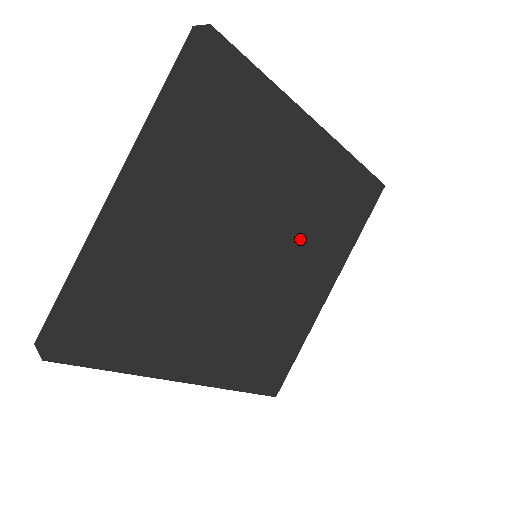
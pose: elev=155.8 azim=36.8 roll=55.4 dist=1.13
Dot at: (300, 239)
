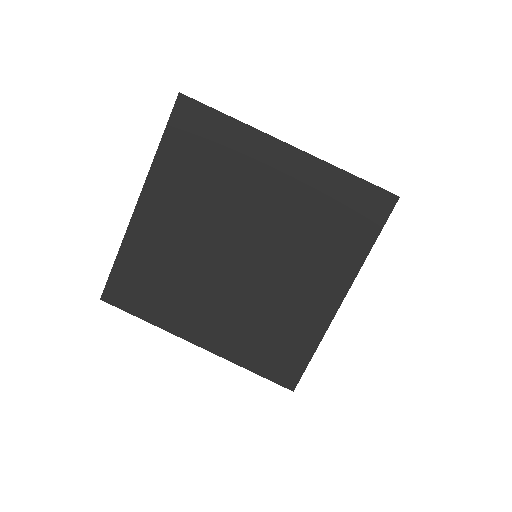
Dot at: (291, 244)
